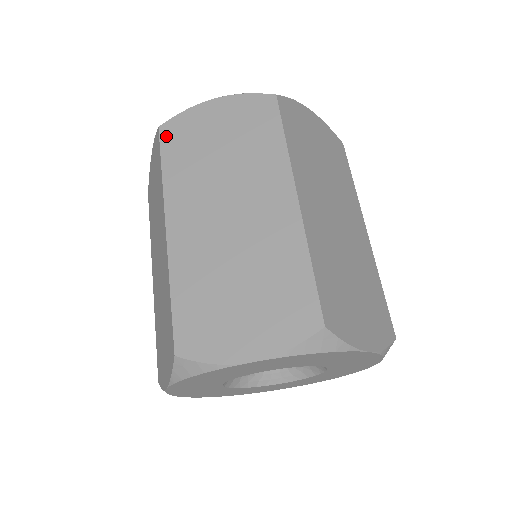
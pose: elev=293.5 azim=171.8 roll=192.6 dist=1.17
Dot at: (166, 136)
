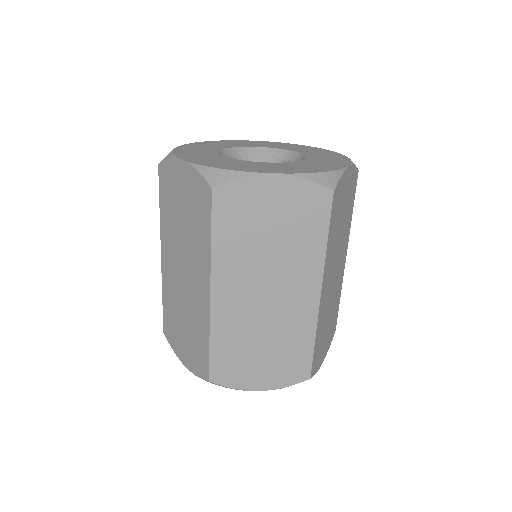
Dot at: (161, 177)
